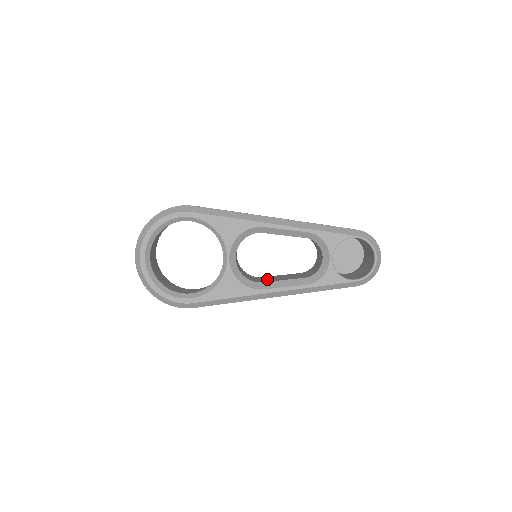
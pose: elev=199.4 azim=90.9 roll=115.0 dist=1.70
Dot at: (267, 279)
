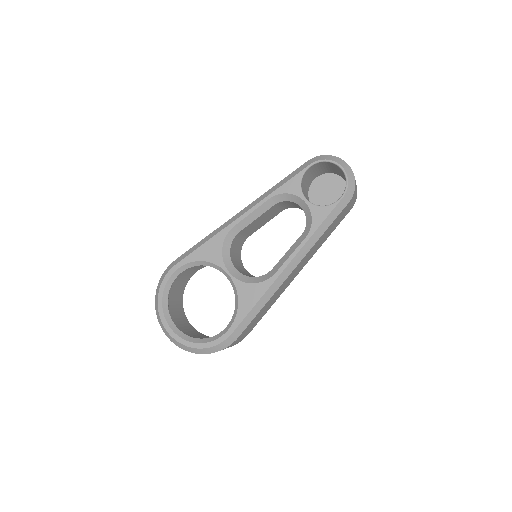
Dot at: occluded
